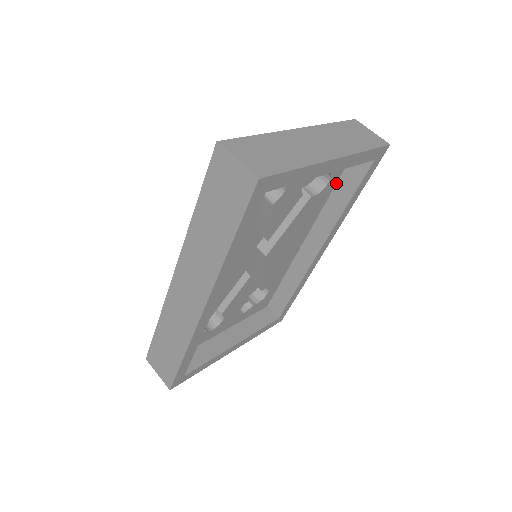
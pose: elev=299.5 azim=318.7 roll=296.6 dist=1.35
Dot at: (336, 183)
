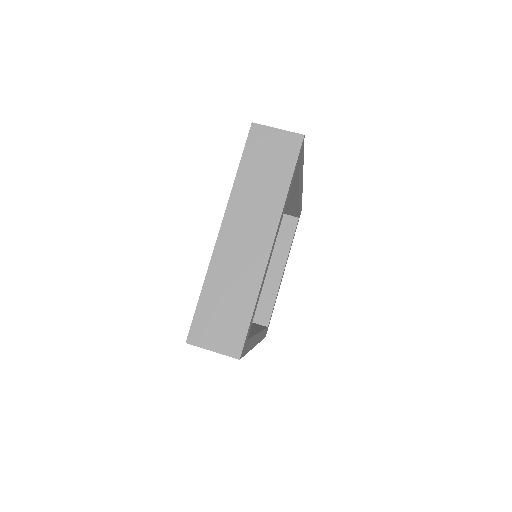
Dot at: occluded
